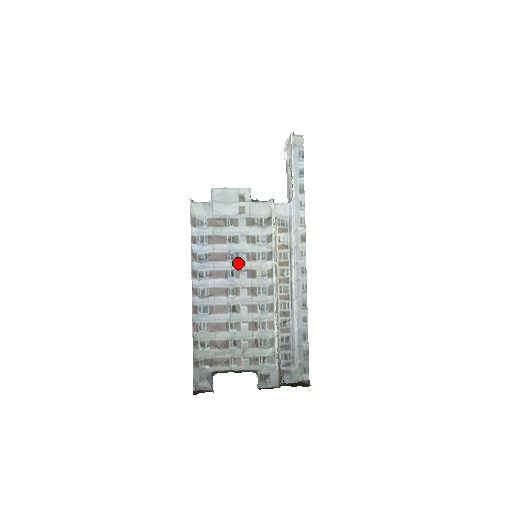
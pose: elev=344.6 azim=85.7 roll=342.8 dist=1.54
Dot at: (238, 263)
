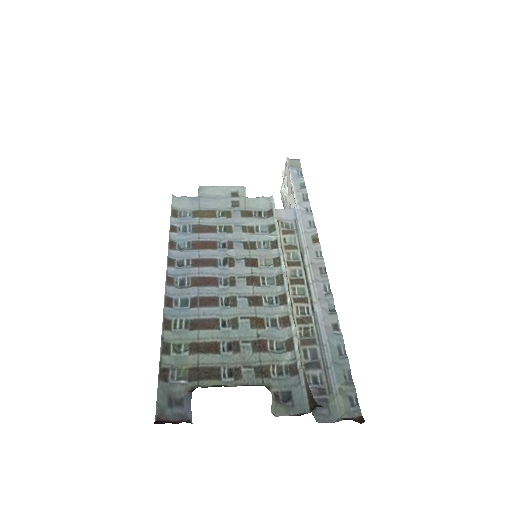
Dot at: (232, 251)
